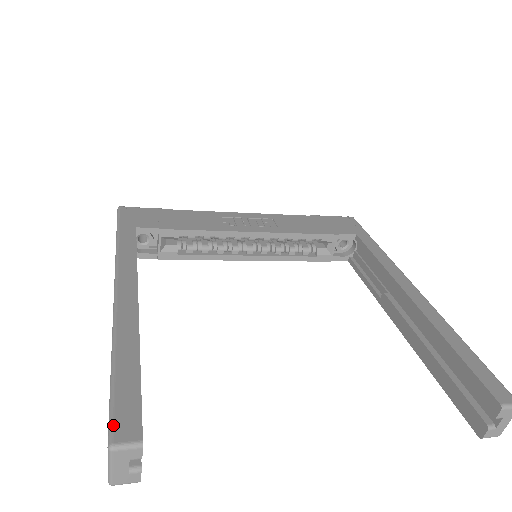
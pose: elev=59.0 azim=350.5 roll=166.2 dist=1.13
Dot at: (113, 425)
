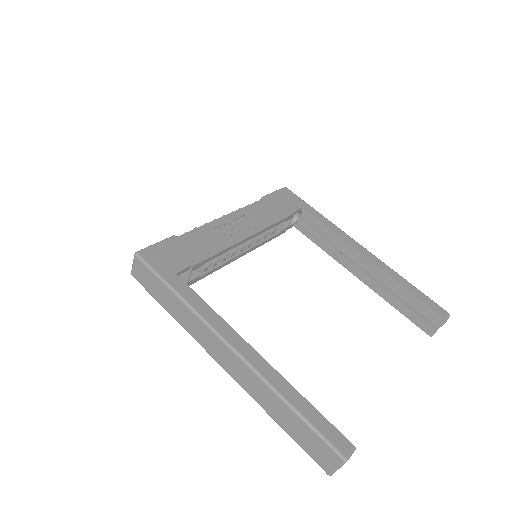
Dot at: (336, 448)
